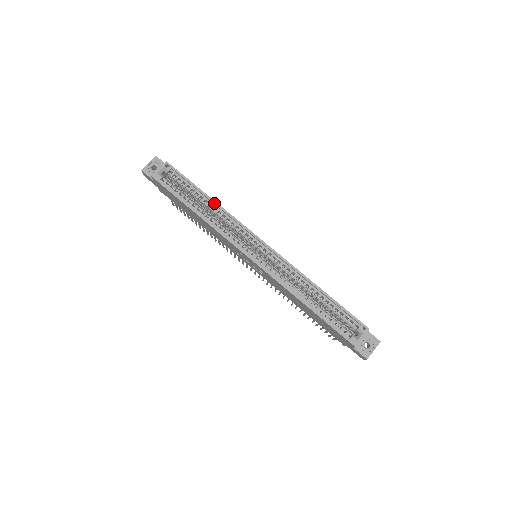
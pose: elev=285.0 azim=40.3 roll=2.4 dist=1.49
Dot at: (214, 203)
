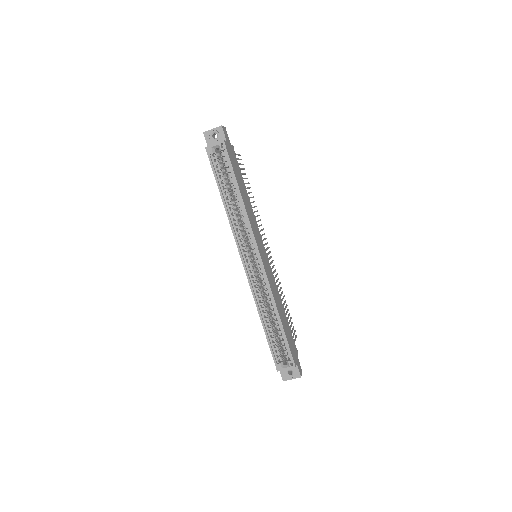
Dot at: (241, 202)
